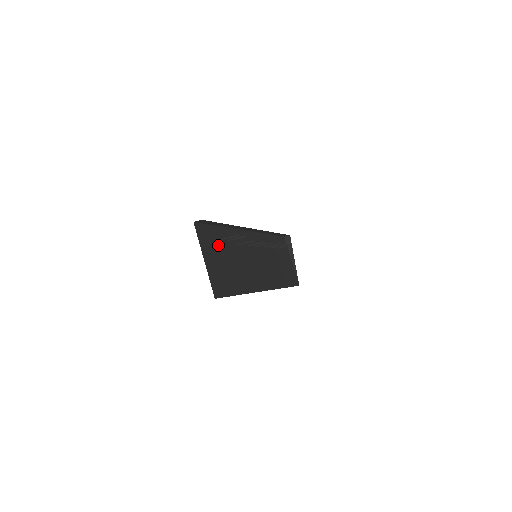
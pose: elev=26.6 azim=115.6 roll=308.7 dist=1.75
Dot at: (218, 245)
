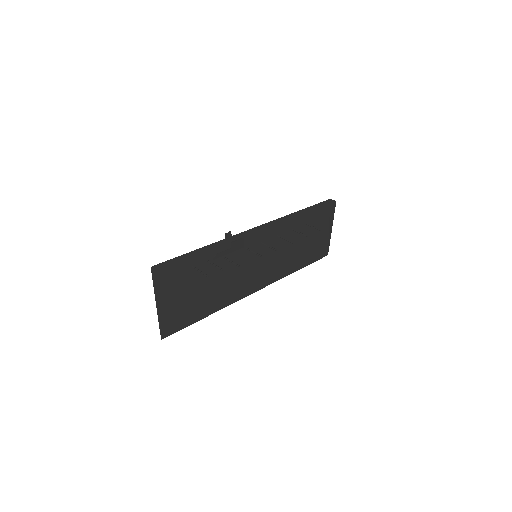
Dot at: (188, 274)
